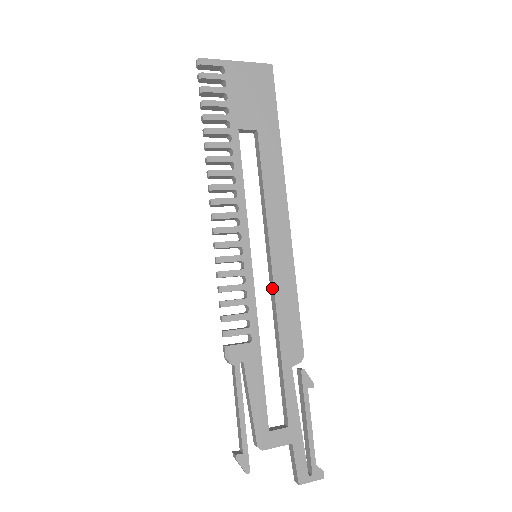
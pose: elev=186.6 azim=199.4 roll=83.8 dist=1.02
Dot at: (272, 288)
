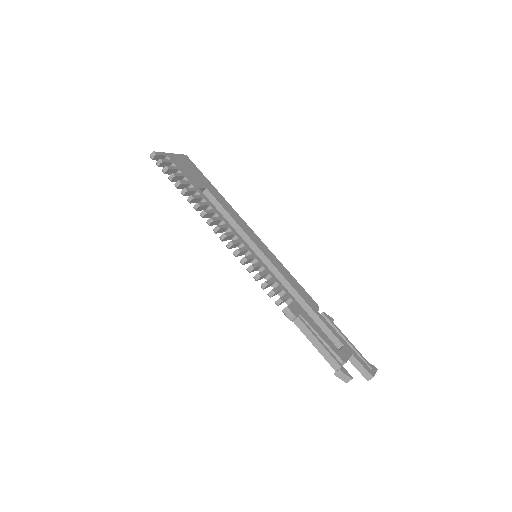
Dot at: (276, 272)
